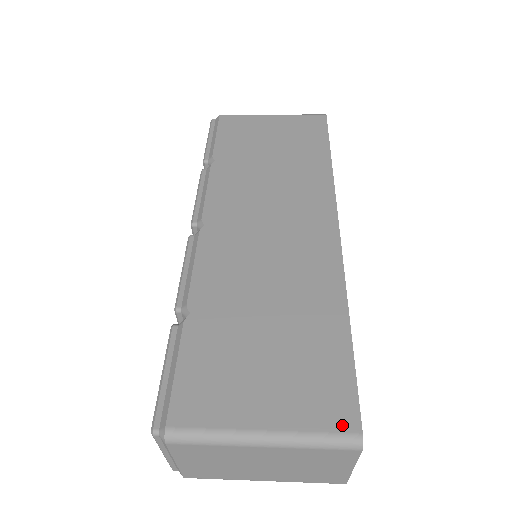
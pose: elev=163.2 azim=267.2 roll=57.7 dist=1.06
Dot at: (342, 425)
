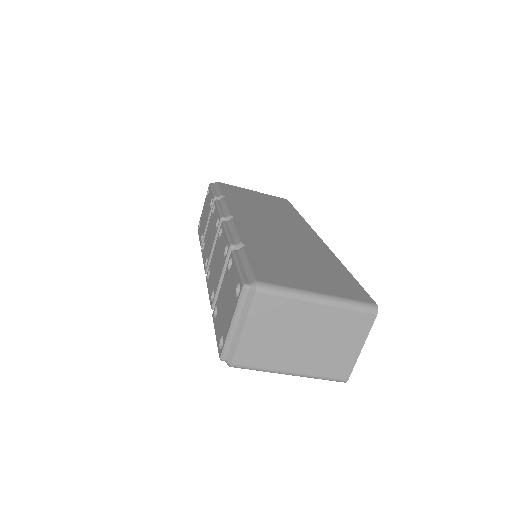
Dot at: (364, 299)
